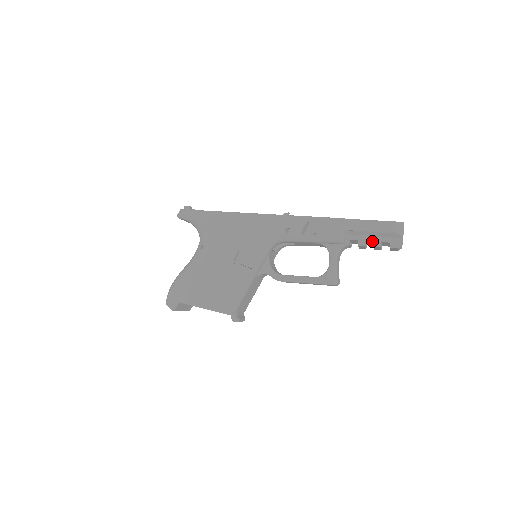
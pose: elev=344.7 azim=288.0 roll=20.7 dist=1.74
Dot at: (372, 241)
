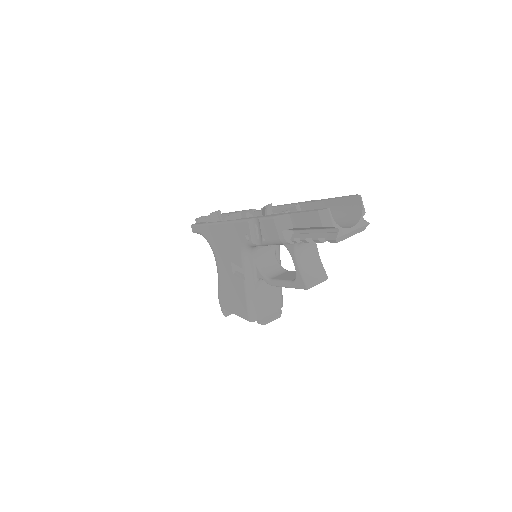
Dot at: (311, 237)
